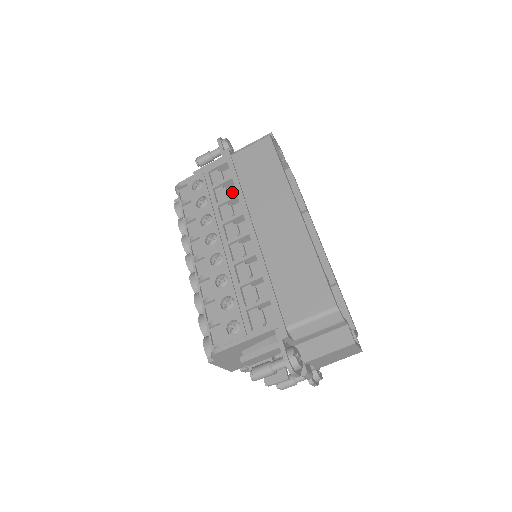
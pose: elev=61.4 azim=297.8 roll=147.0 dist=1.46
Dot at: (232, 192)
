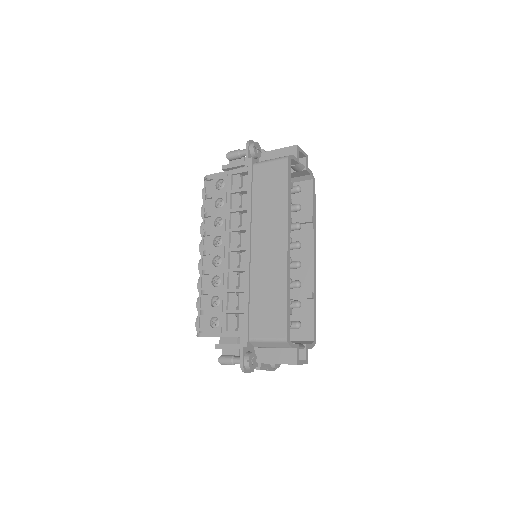
Dot at: (246, 200)
